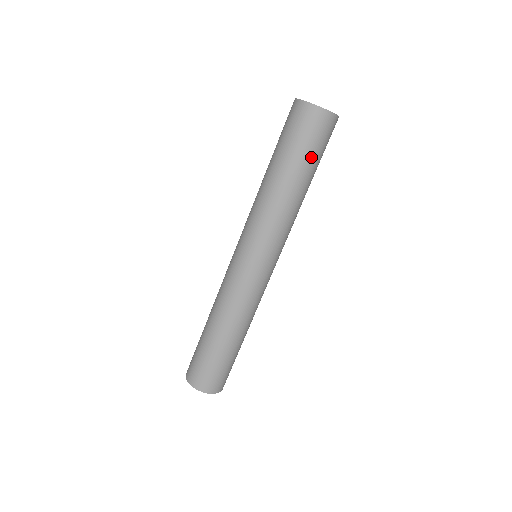
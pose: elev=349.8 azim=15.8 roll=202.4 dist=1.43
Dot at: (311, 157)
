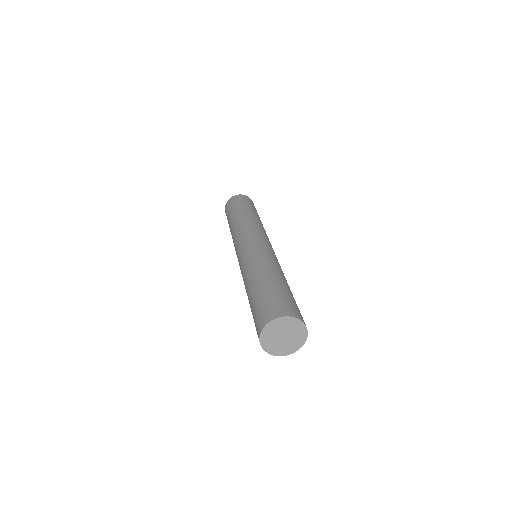
Dot at: (235, 208)
